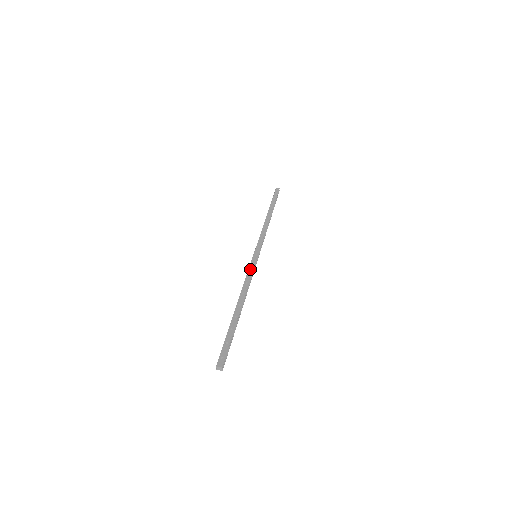
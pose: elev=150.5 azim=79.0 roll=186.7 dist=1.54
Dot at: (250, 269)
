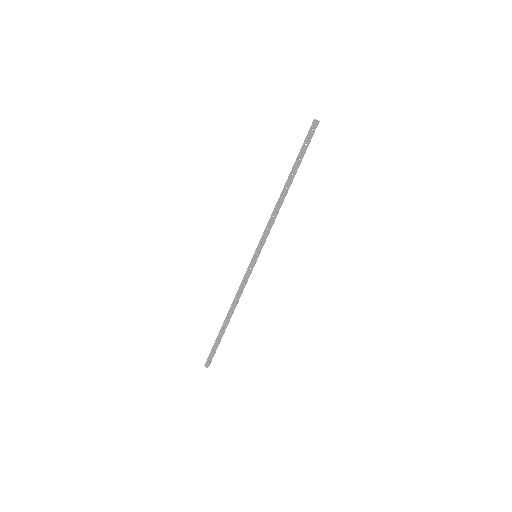
Dot at: (245, 277)
